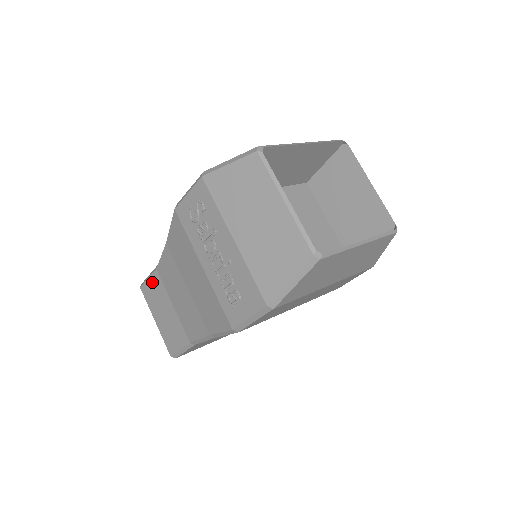
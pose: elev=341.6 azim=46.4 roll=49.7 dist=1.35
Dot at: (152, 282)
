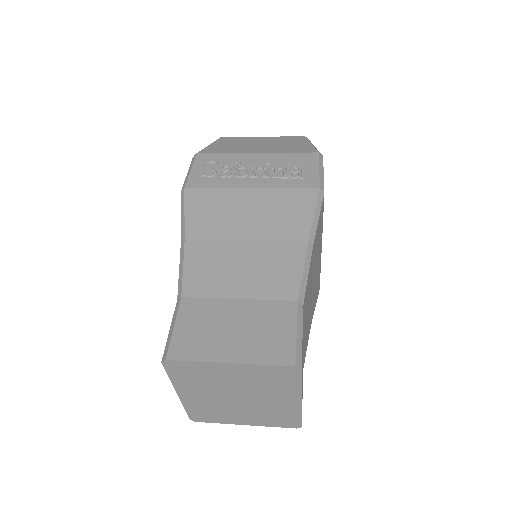
Dot at: (185, 320)
